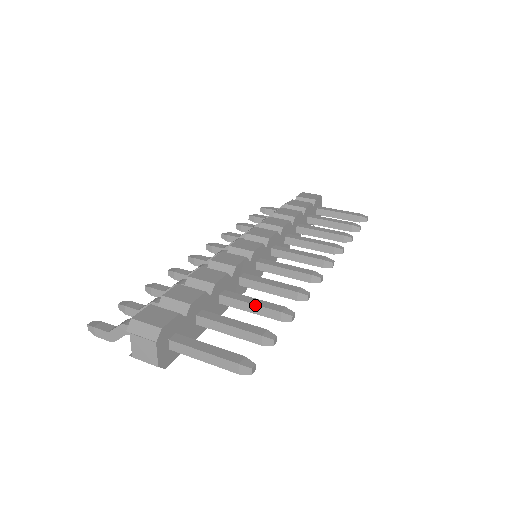
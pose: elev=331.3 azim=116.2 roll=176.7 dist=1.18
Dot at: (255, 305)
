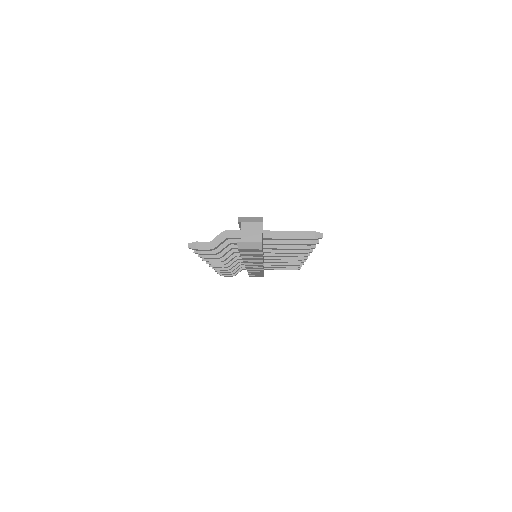
Dot at: occluded
